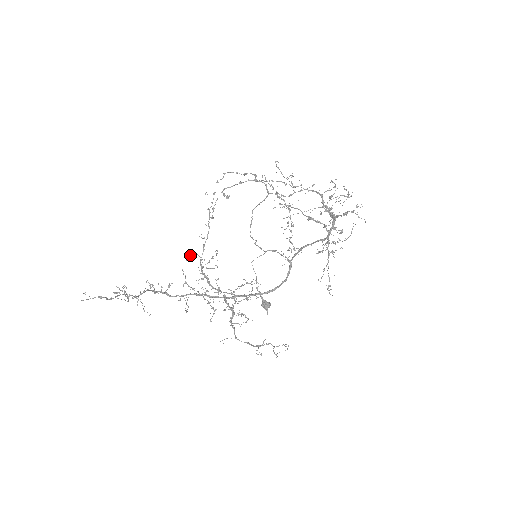
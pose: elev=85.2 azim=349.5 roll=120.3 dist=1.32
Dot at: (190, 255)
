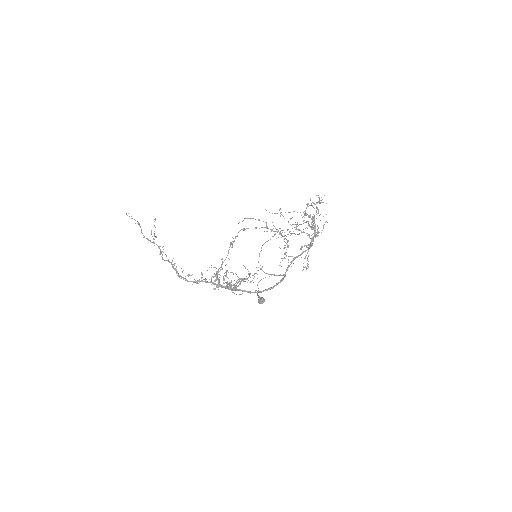
Dot at: occluded
